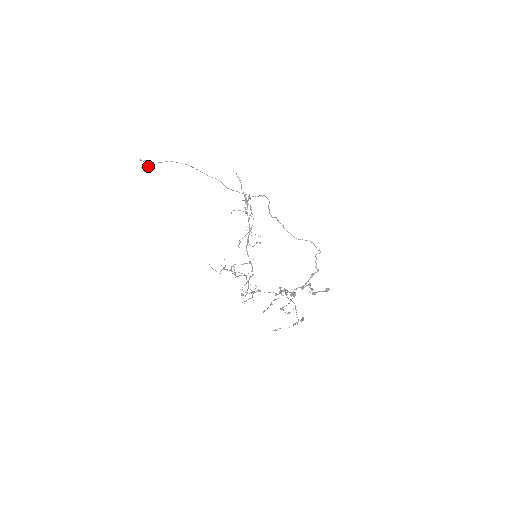
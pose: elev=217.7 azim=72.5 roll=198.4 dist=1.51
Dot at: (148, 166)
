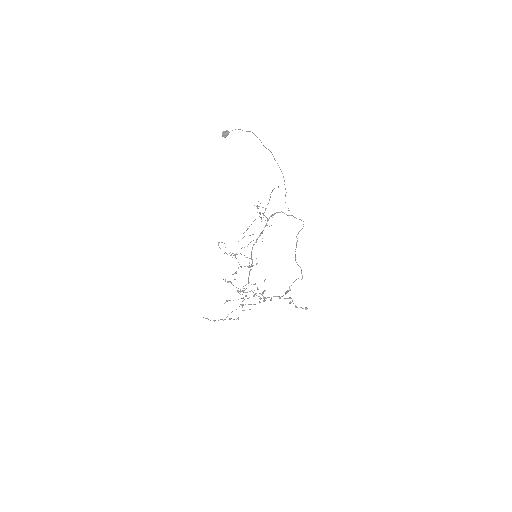
Dot at: (228, 133)
